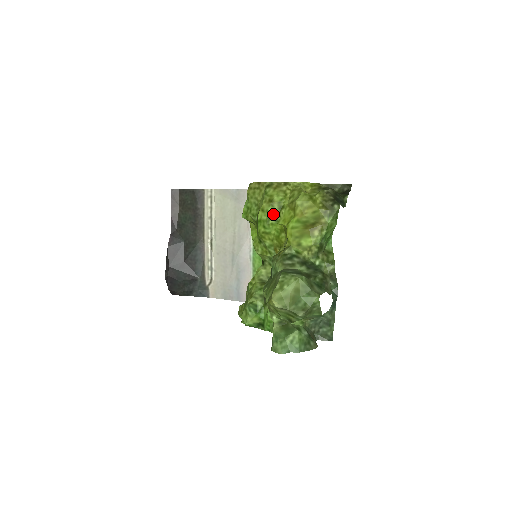
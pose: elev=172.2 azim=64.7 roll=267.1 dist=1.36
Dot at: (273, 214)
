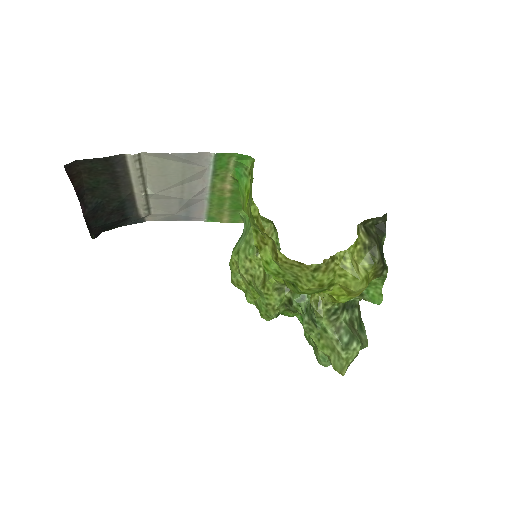
Dot at: (321, 291)
